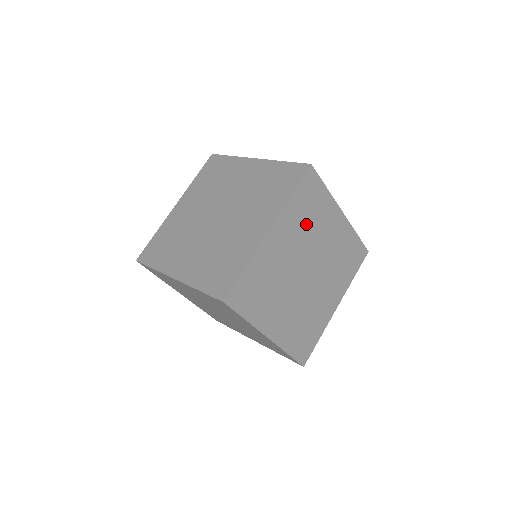
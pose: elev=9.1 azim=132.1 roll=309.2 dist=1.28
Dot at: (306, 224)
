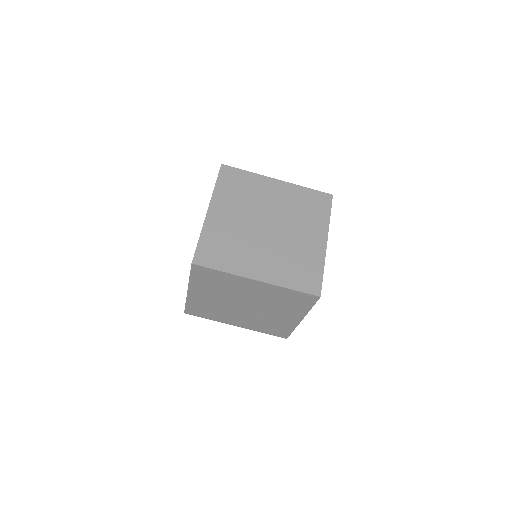
Dot at: (242, 197)
